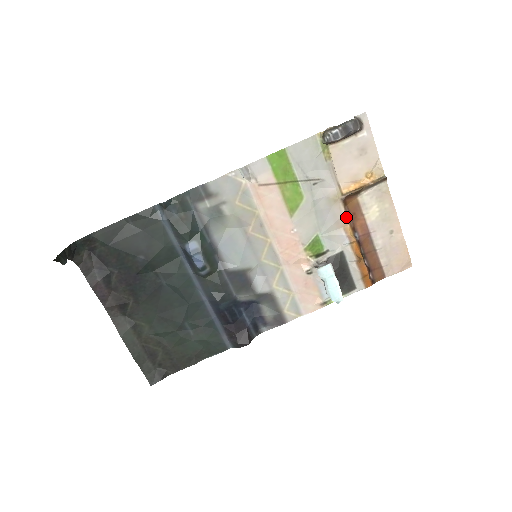
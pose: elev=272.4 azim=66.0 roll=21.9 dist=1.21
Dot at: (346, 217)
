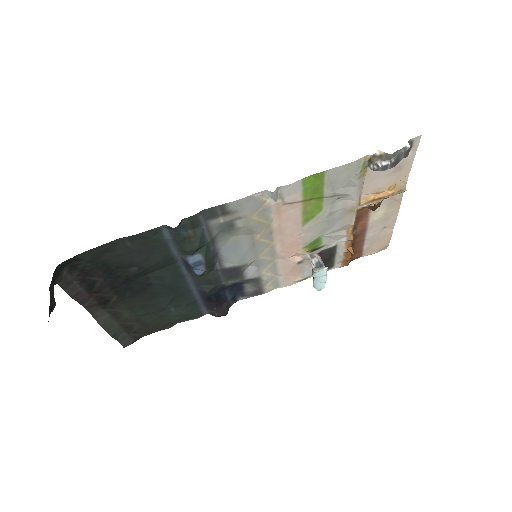
Dot at: (354, 223)
